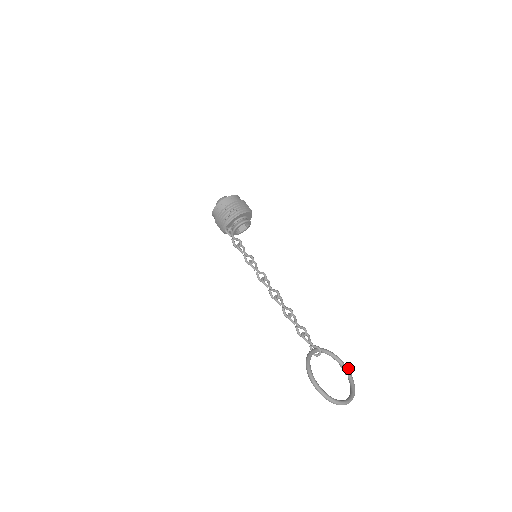
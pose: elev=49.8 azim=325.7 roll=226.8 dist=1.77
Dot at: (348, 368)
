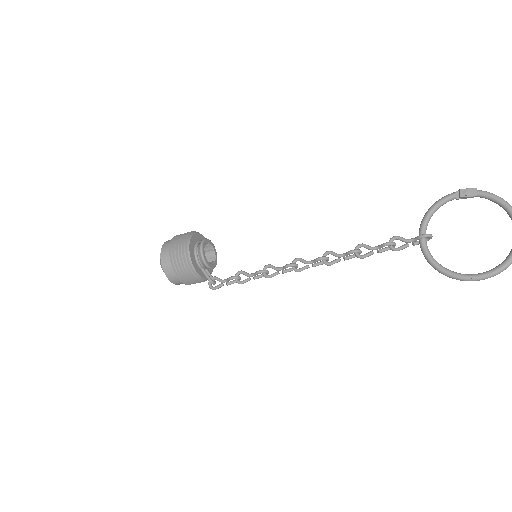
Dot at: (464, 190)
